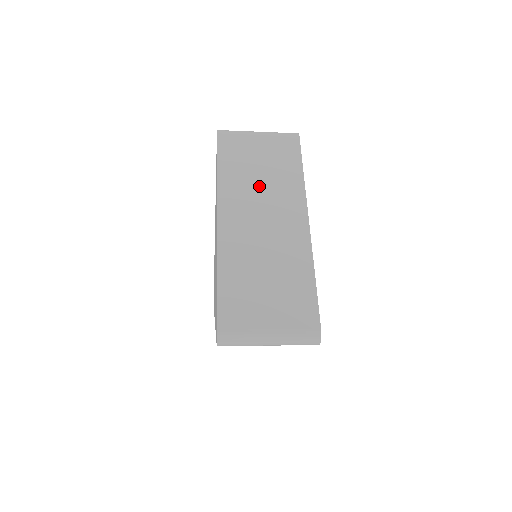
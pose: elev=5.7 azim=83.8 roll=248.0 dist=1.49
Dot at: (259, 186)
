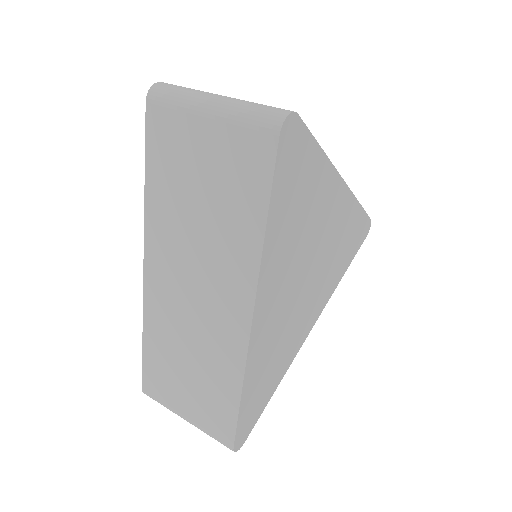
Dot at: (195, 233)
